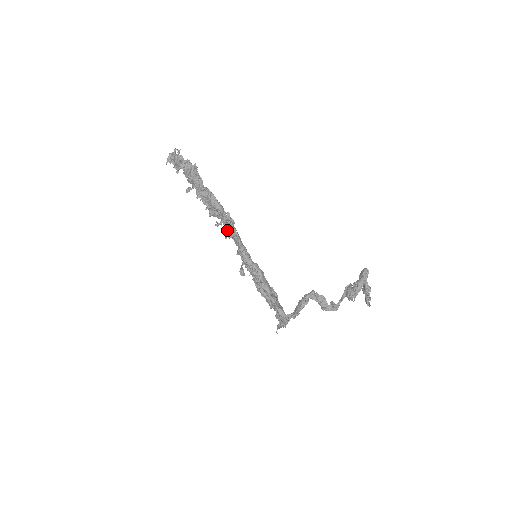
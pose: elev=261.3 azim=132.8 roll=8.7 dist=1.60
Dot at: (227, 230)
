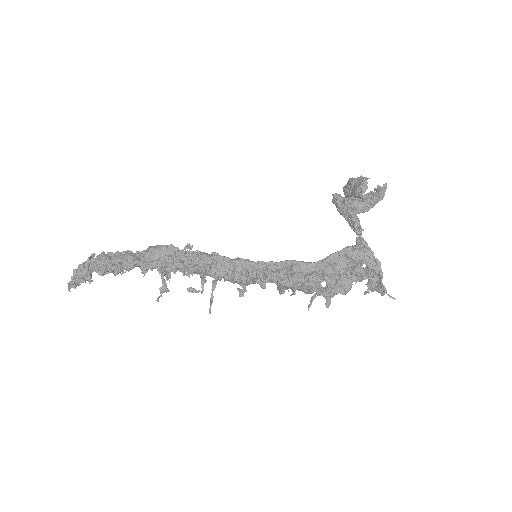
Dot at: (199, 266)
